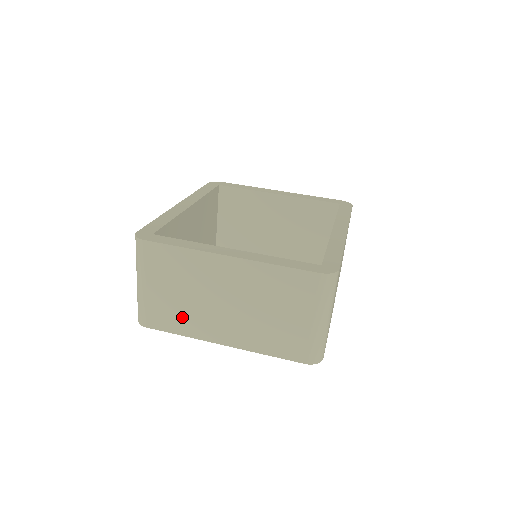
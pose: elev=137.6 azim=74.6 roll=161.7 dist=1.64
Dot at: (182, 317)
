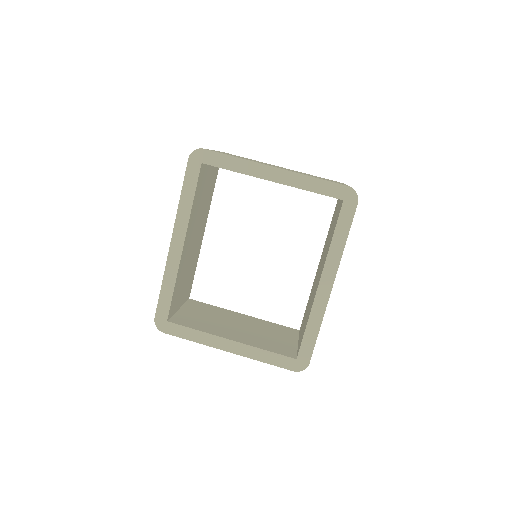
Dot at: occluded
